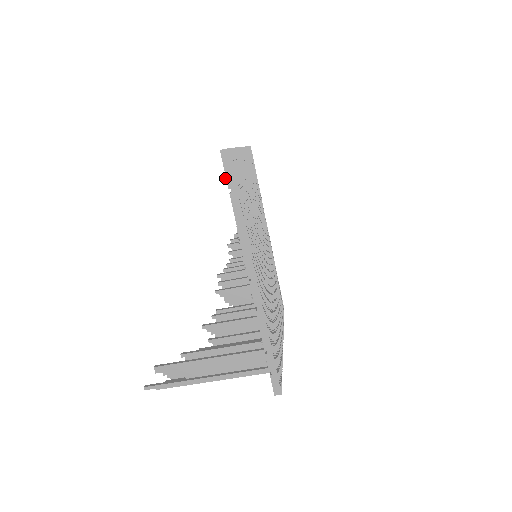
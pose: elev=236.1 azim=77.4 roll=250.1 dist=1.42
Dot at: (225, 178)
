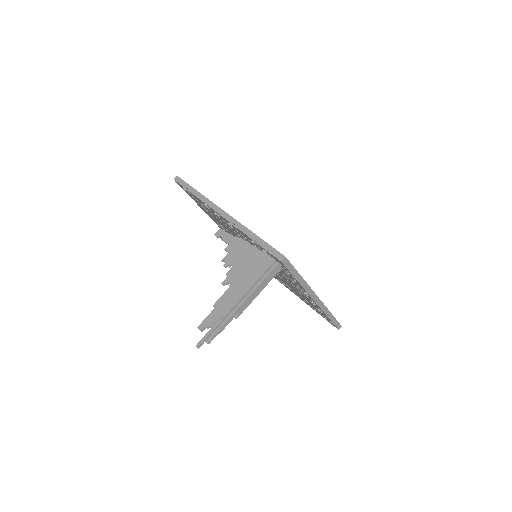
Dot at: (183, 188)
